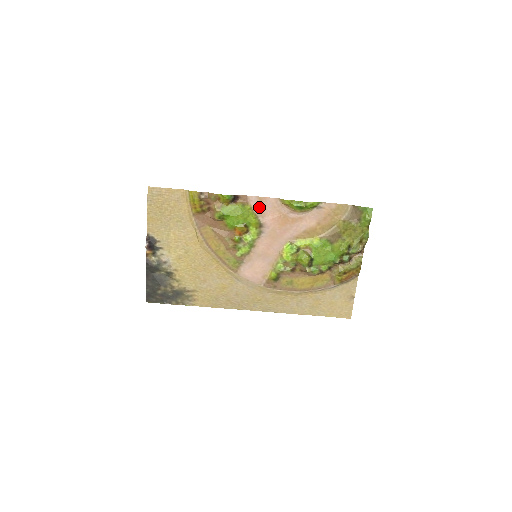
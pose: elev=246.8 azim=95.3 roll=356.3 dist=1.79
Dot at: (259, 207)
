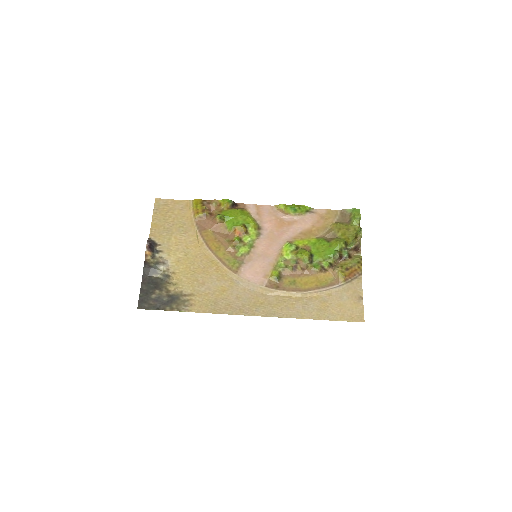
Dot at: (257, 213)
